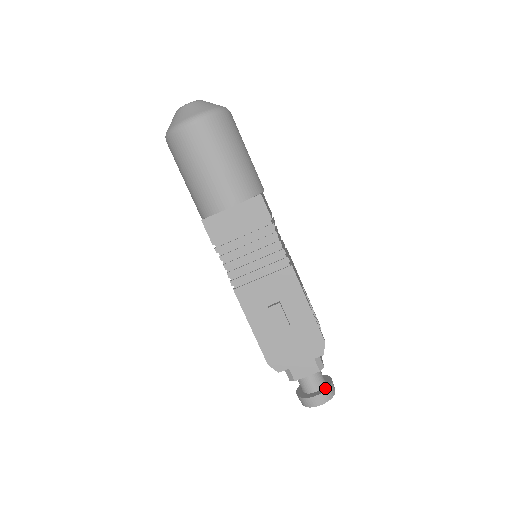
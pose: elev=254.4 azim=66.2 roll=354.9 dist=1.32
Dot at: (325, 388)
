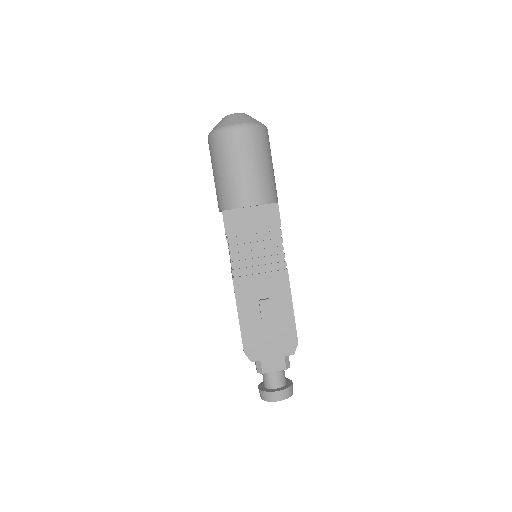
Dot at: (286, 387)
